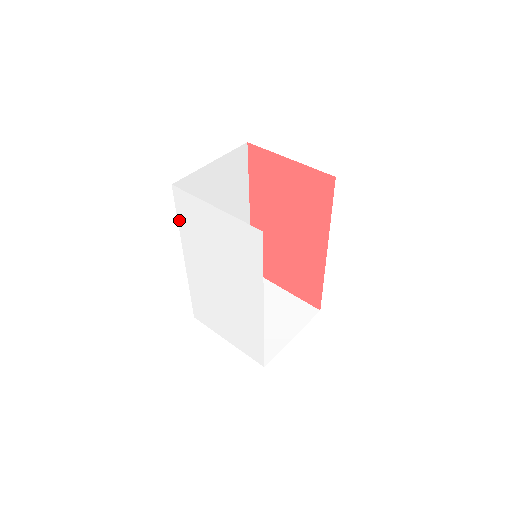
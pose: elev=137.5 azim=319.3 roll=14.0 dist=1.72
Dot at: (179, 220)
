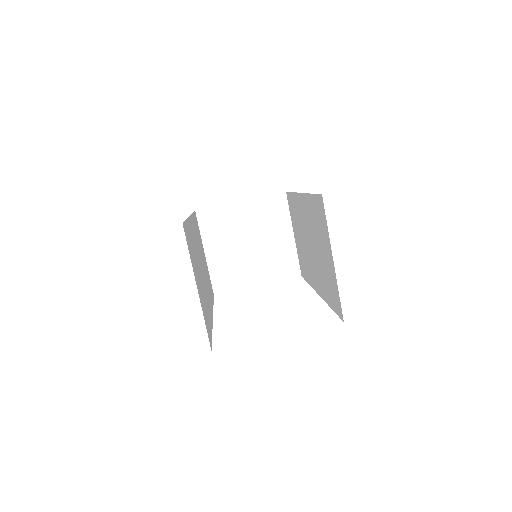
Dot at: occluded
